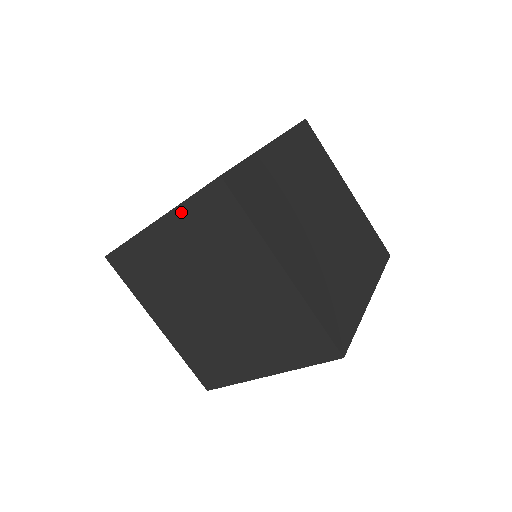
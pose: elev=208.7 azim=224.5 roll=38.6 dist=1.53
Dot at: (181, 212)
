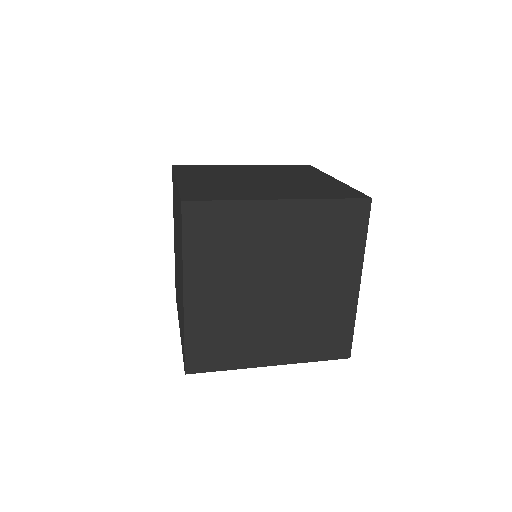
Dot at: occluded
